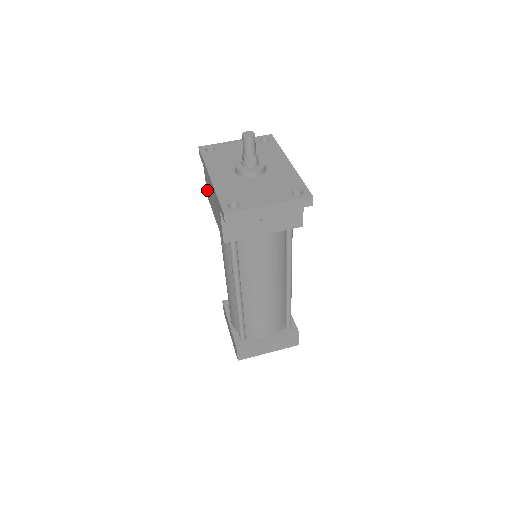
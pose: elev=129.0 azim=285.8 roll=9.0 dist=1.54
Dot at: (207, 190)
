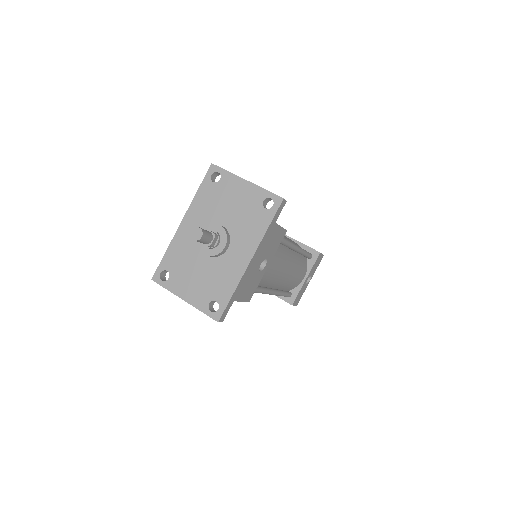
Dot at: occluded
